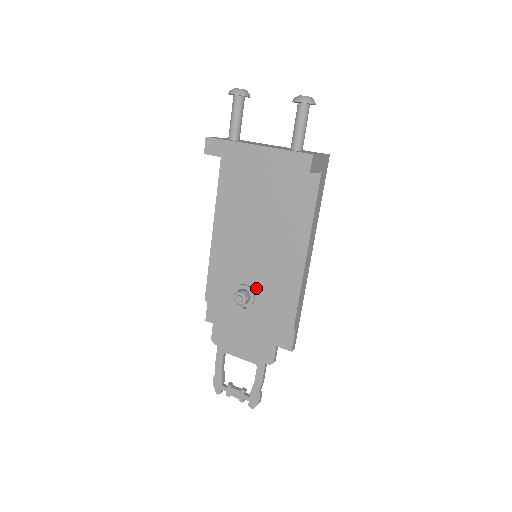
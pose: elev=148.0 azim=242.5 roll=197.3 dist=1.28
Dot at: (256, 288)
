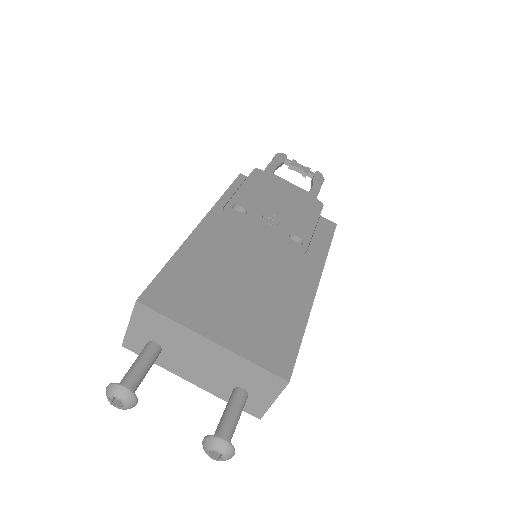
Dot at: occluded
